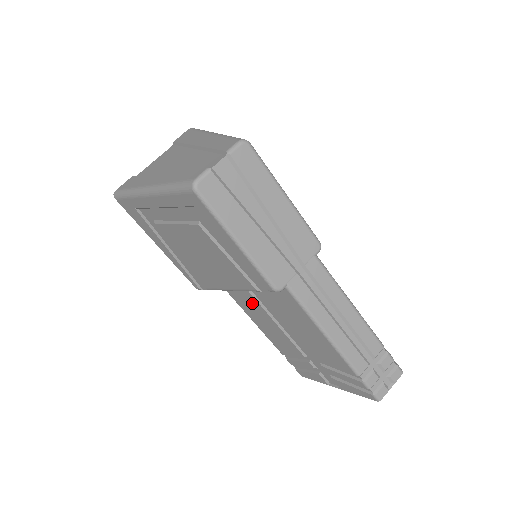
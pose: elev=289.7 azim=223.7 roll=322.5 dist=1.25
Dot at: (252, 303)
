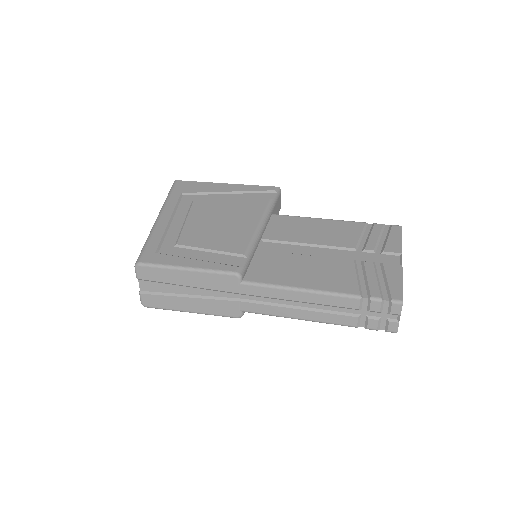
Dot at: occluded
